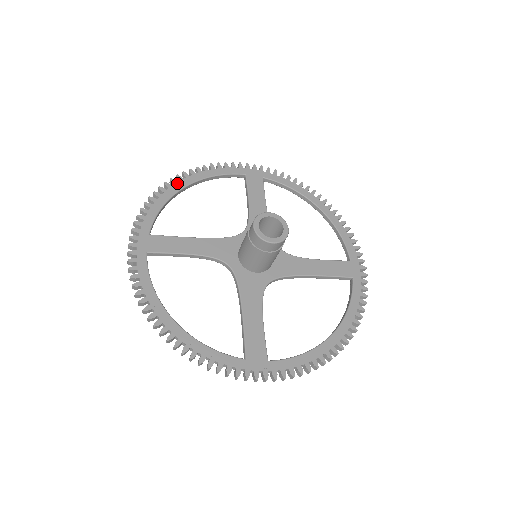
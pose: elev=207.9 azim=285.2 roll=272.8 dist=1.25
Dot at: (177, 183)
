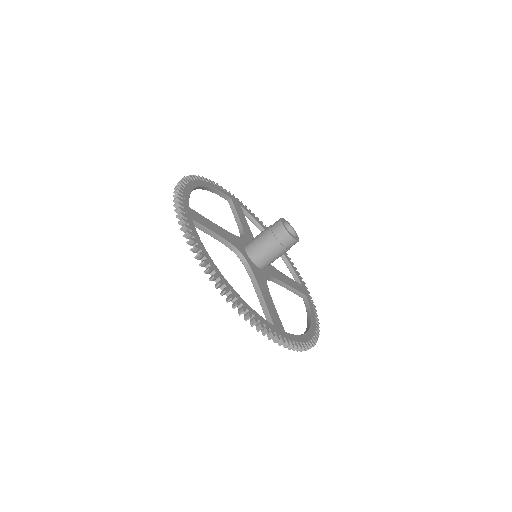
Dot at: (195, 181)
